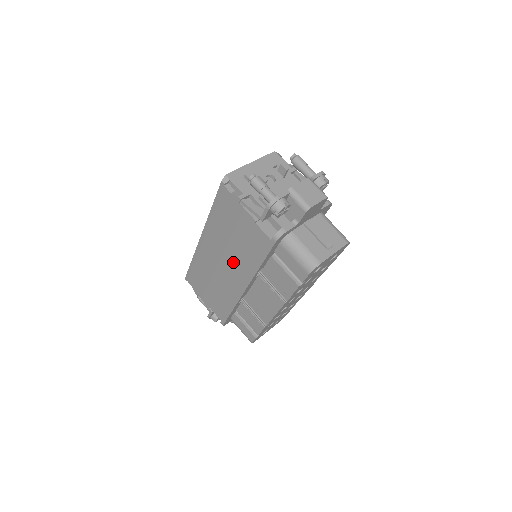
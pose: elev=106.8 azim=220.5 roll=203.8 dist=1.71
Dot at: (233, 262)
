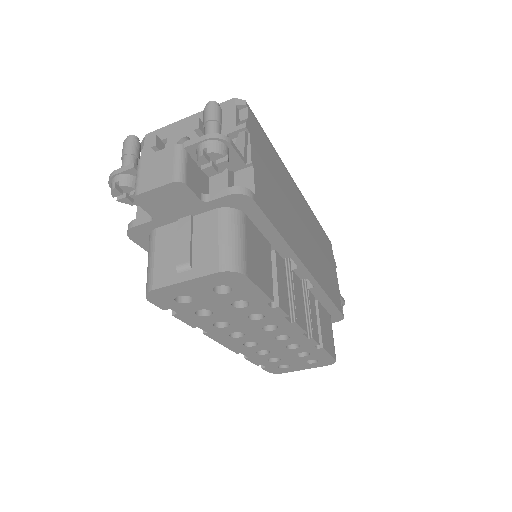
Dot at: occluded
